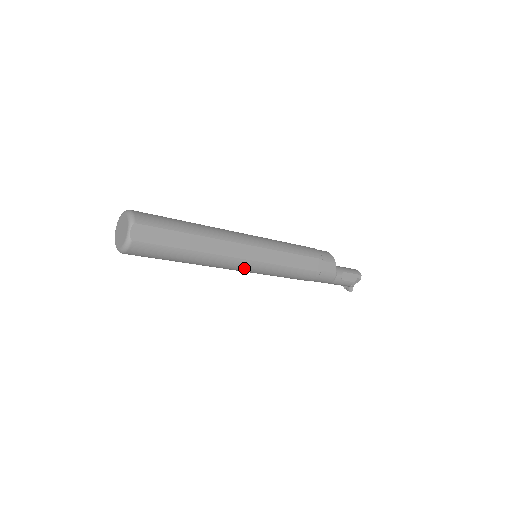
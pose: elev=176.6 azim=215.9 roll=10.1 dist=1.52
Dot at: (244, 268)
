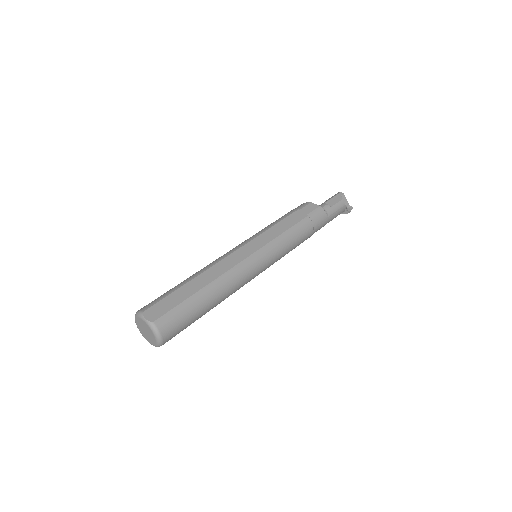
Dot at: (254, 266)
